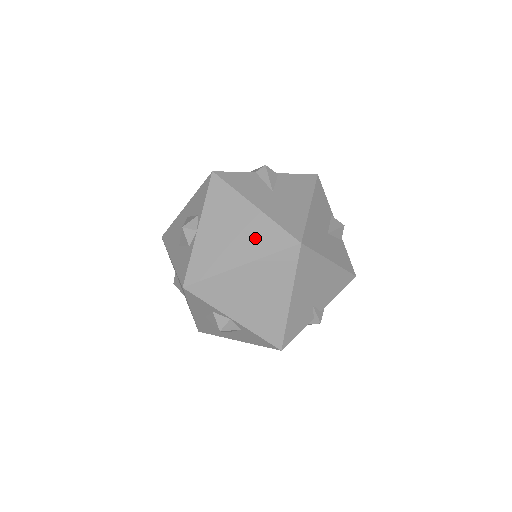
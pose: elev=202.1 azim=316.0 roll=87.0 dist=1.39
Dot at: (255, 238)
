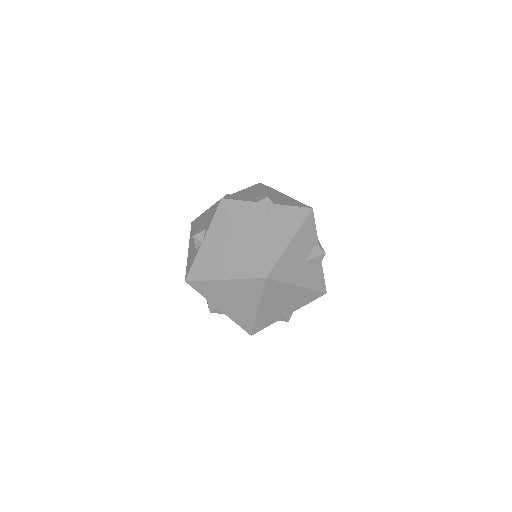
Dot at: (237, 263)
